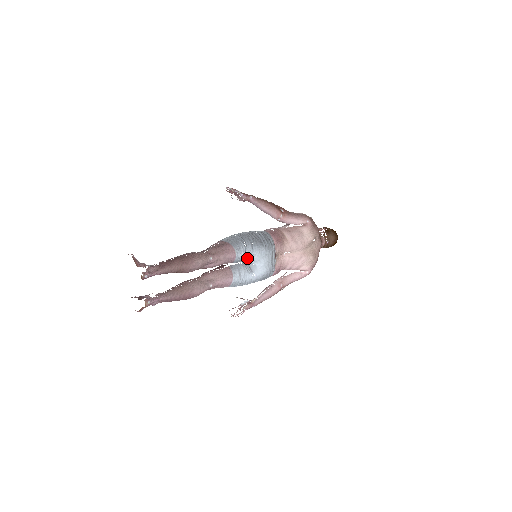
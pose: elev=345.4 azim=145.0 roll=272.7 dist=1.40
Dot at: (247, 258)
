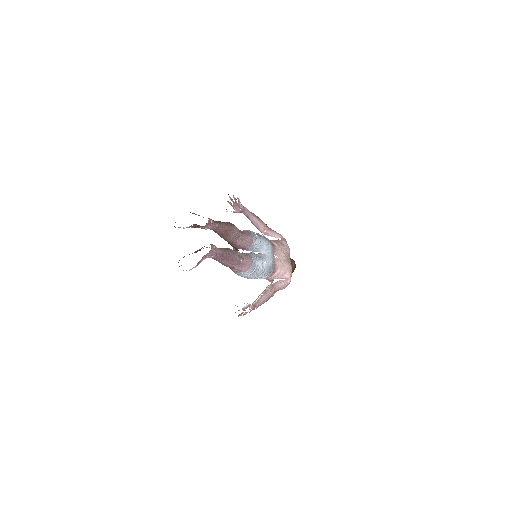
Dot at: (258, 247)
